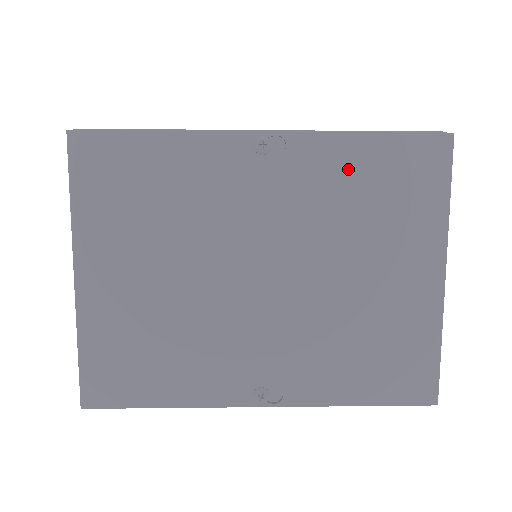
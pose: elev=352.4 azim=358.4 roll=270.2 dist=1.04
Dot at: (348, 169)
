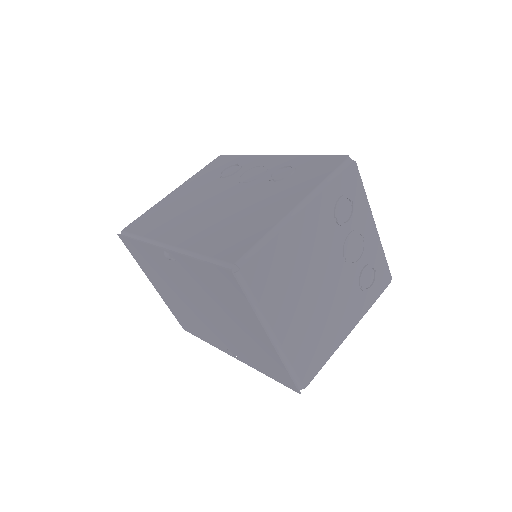
Dot at: (201, 275)
